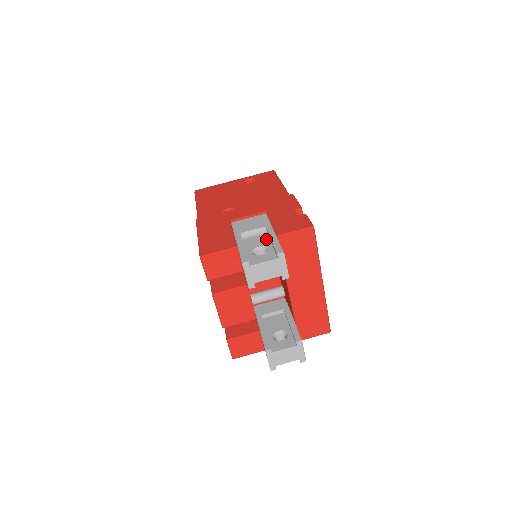
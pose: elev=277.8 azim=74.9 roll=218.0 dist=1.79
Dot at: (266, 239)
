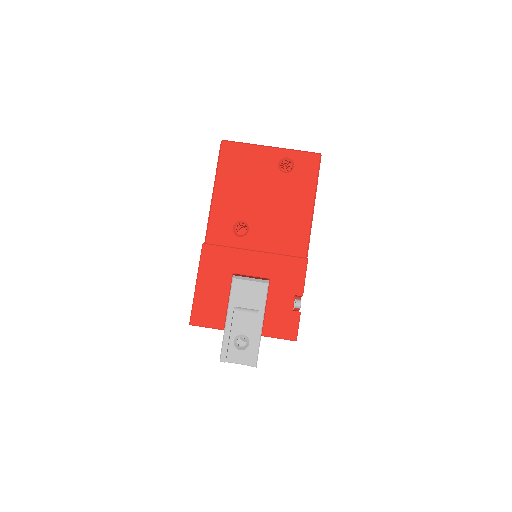
Dot at: (253, 326)
